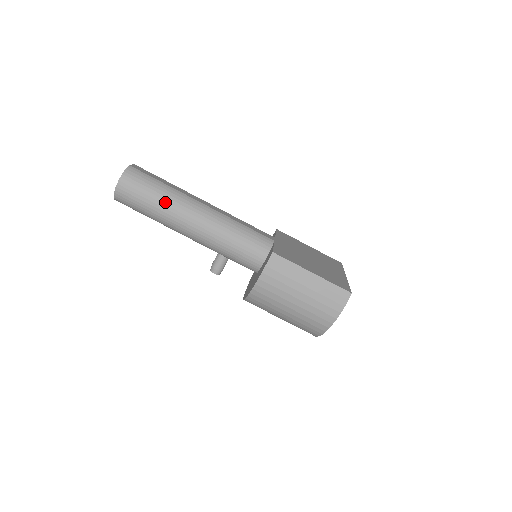
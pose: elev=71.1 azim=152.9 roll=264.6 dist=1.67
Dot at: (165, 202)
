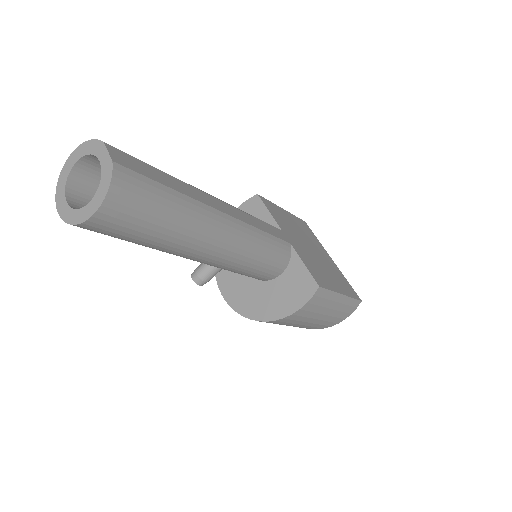
Dot at: (180, 229)
